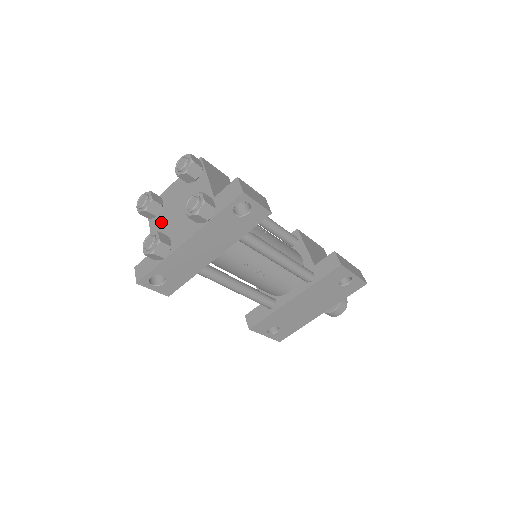
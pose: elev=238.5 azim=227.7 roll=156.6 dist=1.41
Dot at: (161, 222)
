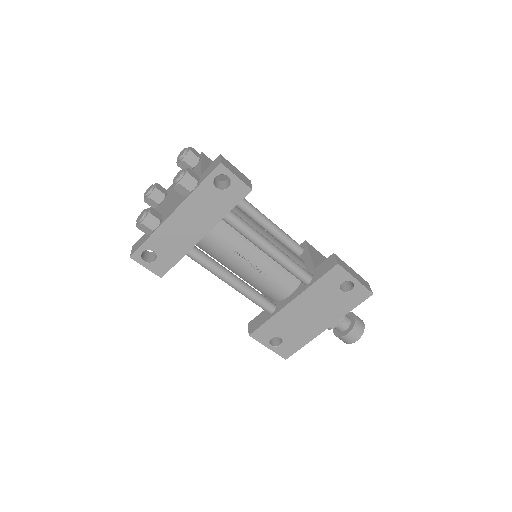
Dot at: (161, 207)
